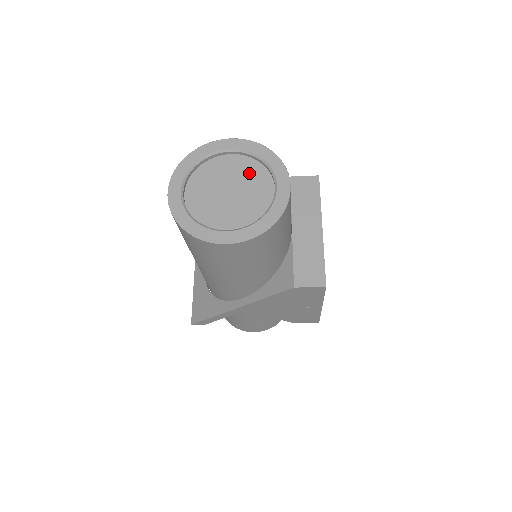
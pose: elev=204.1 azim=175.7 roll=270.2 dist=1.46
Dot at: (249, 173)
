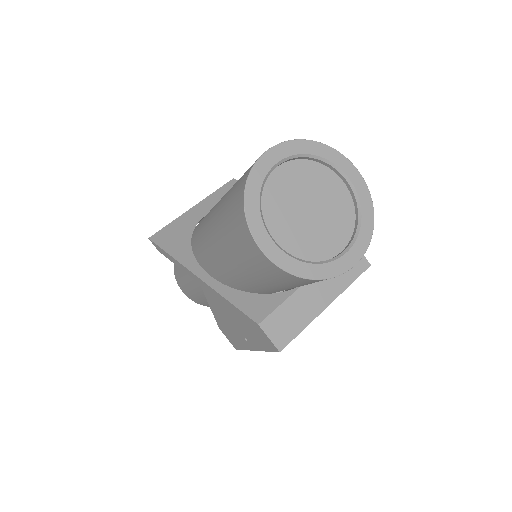
Dot at: (338, 214)
